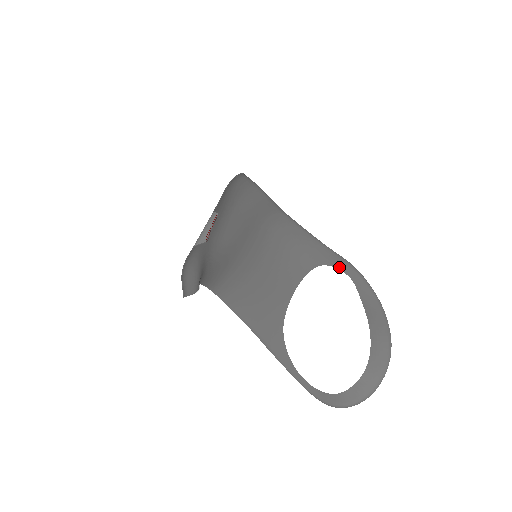
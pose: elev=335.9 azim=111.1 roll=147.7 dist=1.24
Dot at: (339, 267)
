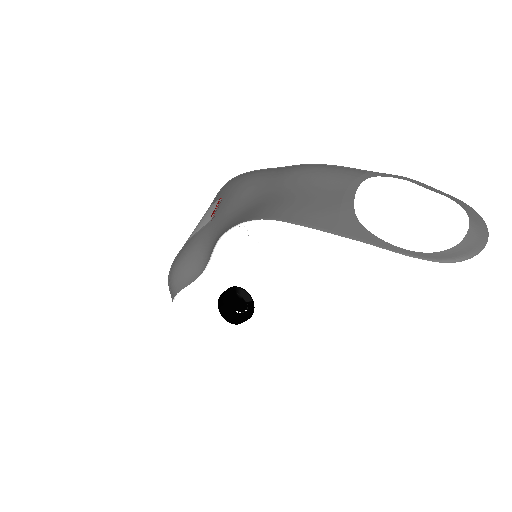
Dot at: (390, 176)
